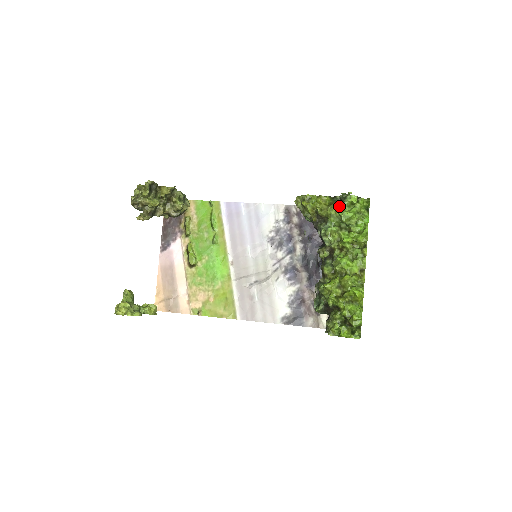
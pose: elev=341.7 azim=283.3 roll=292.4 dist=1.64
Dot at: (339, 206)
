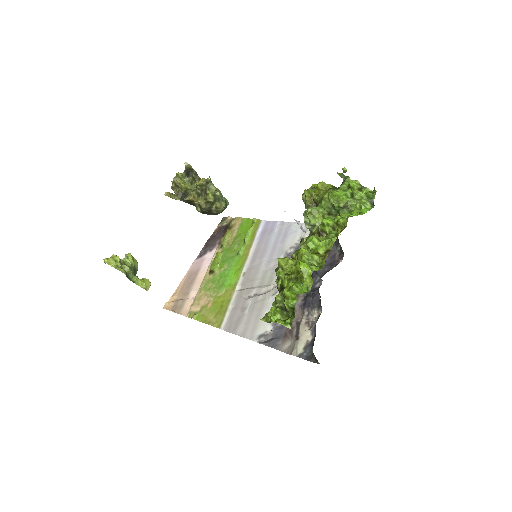
Dot at: occluded
